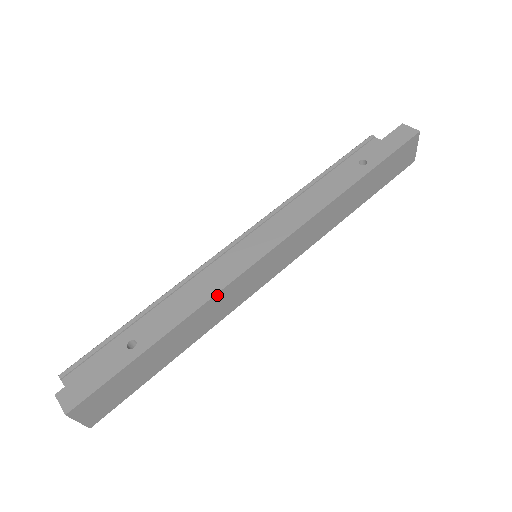
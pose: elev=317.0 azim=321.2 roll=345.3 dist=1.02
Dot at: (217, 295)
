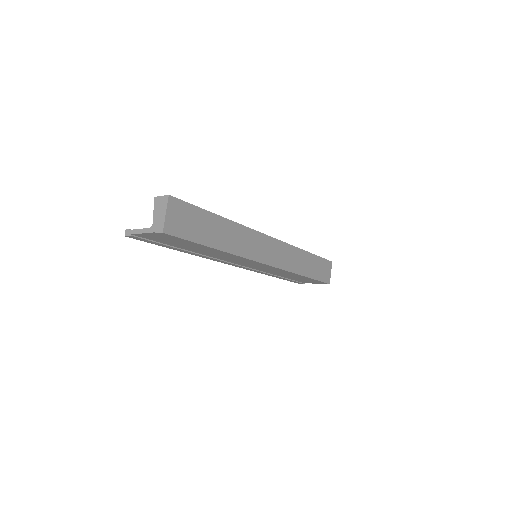
Dot at: (248, 229)
